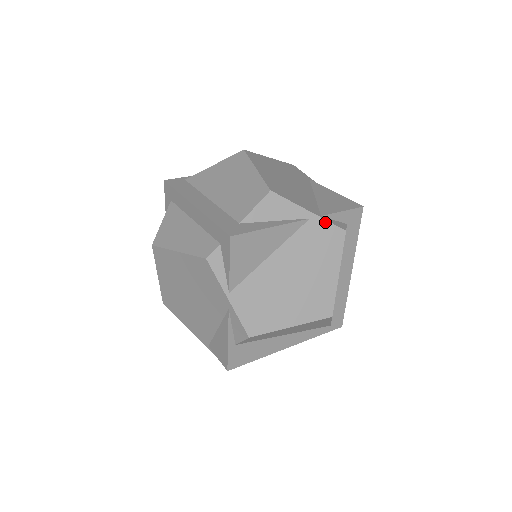
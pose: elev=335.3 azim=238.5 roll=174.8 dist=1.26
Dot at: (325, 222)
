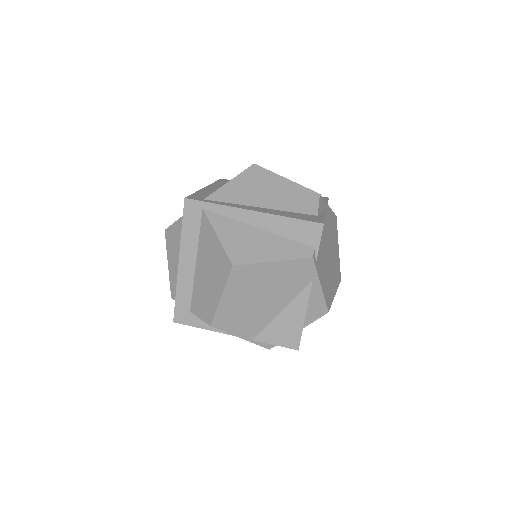
Dot at: occluded
